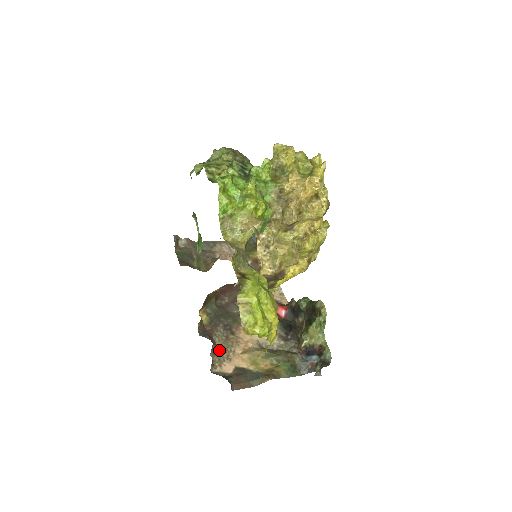
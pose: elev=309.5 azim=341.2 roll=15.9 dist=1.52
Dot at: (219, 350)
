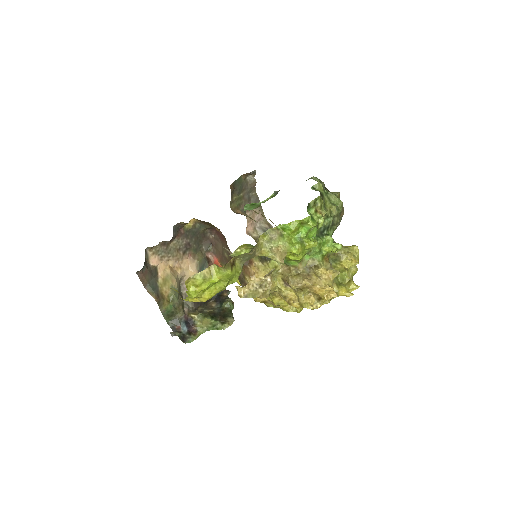
Dot at: (166, 247)
